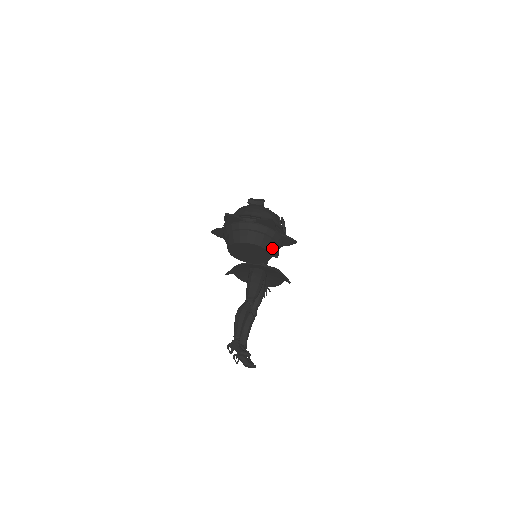
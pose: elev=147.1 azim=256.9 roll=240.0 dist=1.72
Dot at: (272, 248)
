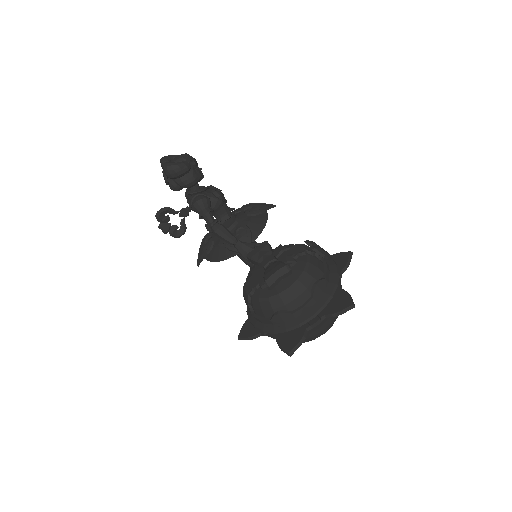
Dot at: occluded
